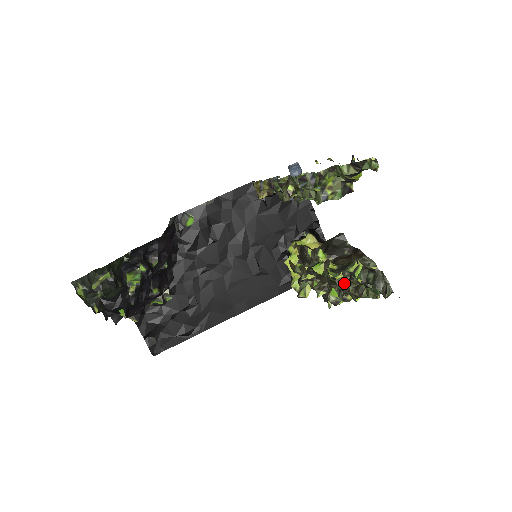
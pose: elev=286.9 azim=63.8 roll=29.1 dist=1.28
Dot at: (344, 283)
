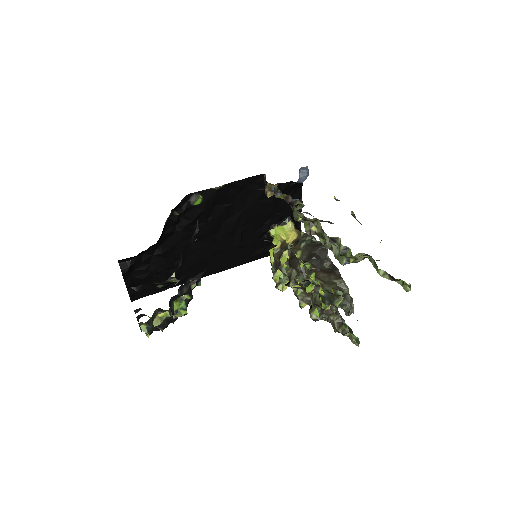
Dot at: (329, 313)
